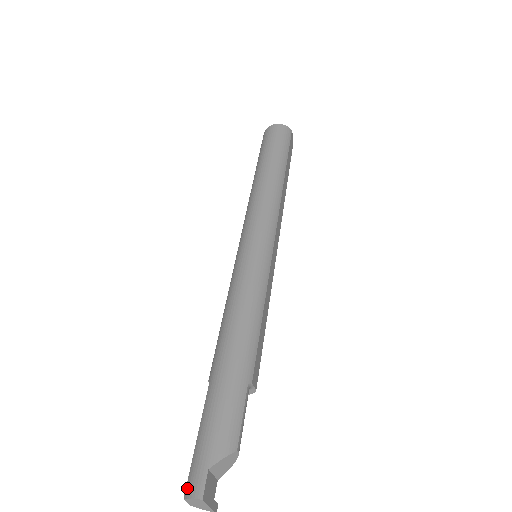
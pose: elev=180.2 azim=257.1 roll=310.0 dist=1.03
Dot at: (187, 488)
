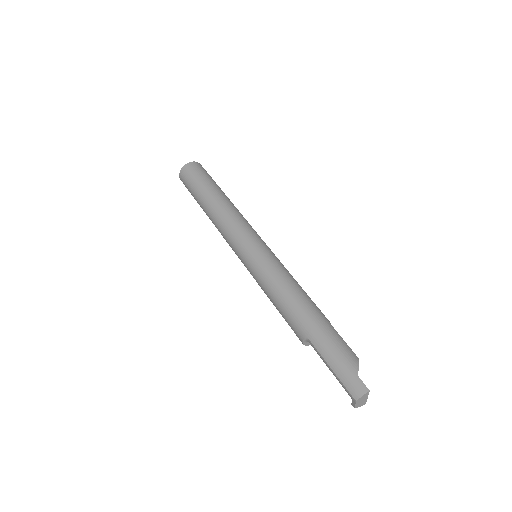
Dot at: (354, 394)
